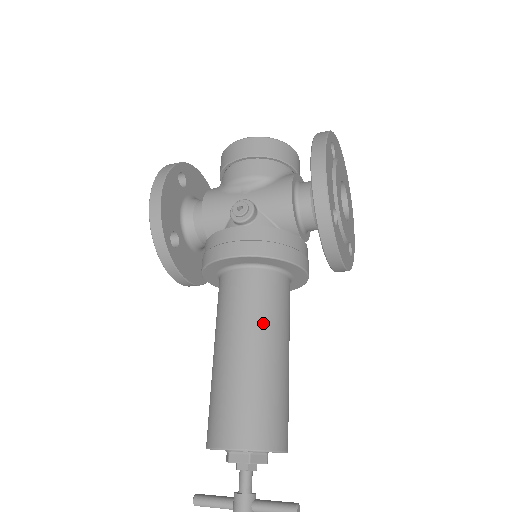
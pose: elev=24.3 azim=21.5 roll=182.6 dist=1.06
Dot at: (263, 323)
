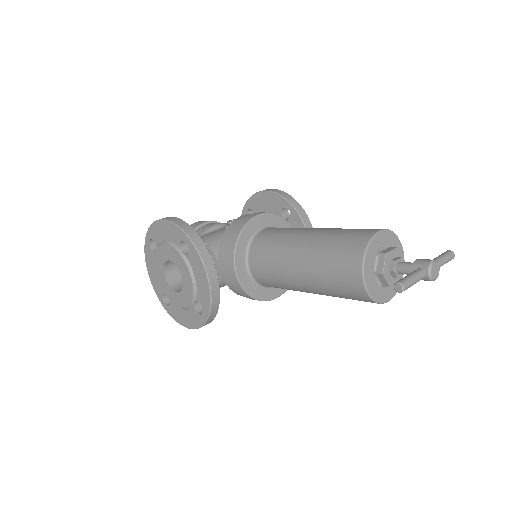
Dot at: occluded
